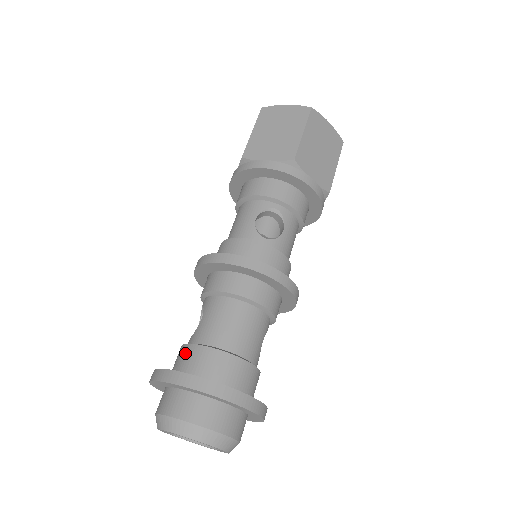
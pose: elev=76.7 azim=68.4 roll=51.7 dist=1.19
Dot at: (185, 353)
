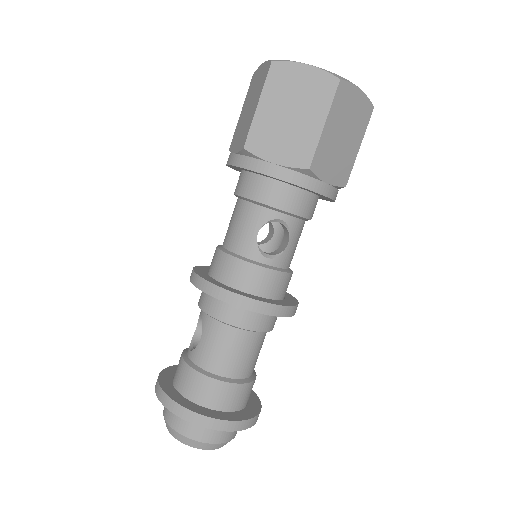
Dot at: (187, 375)
